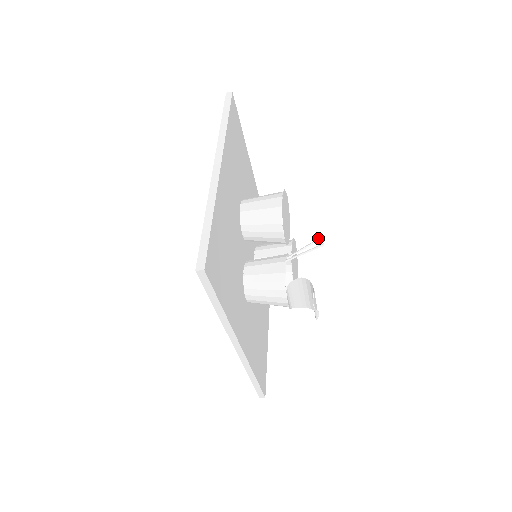
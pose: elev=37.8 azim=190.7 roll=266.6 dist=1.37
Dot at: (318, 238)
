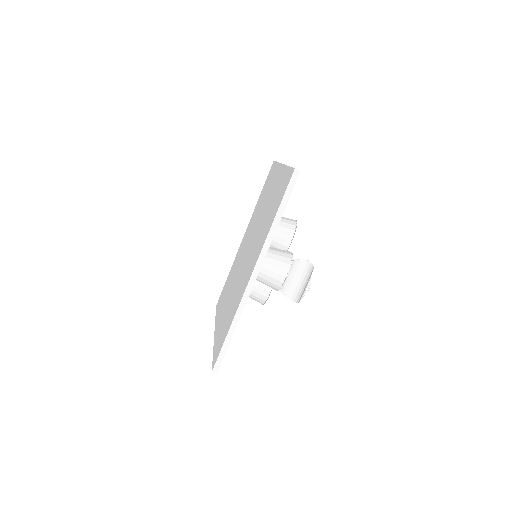
Dot at: occluded
